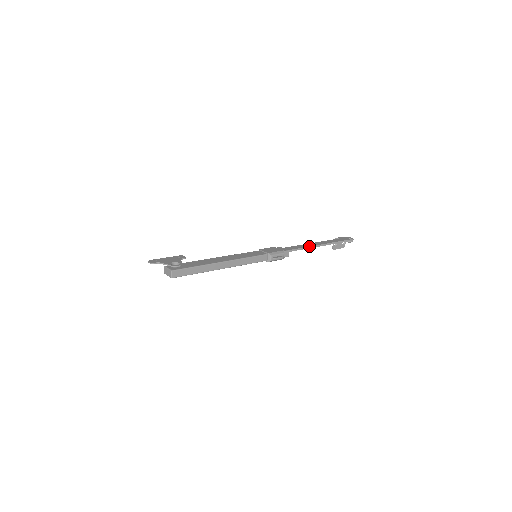
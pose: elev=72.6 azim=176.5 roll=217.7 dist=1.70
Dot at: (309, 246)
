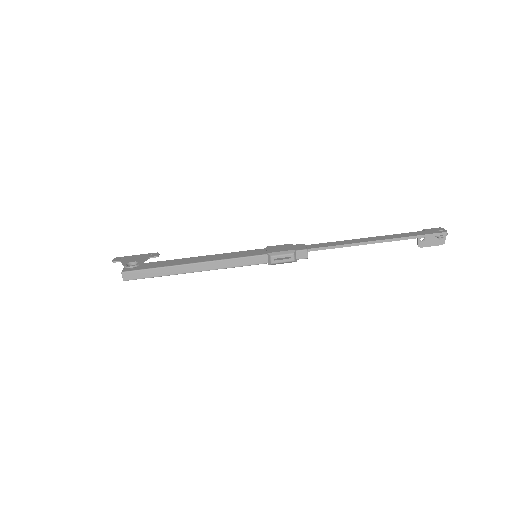
Dot at: (349, 243)
